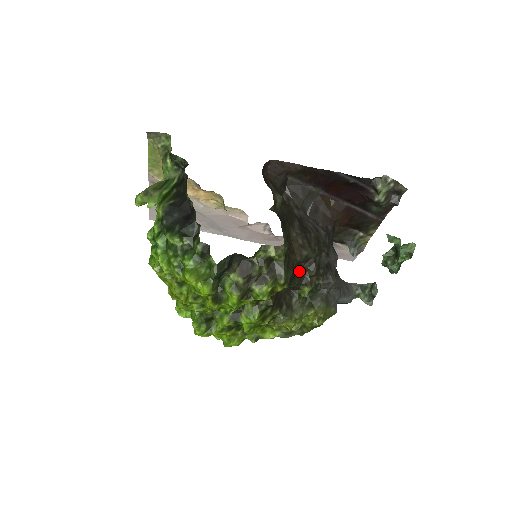
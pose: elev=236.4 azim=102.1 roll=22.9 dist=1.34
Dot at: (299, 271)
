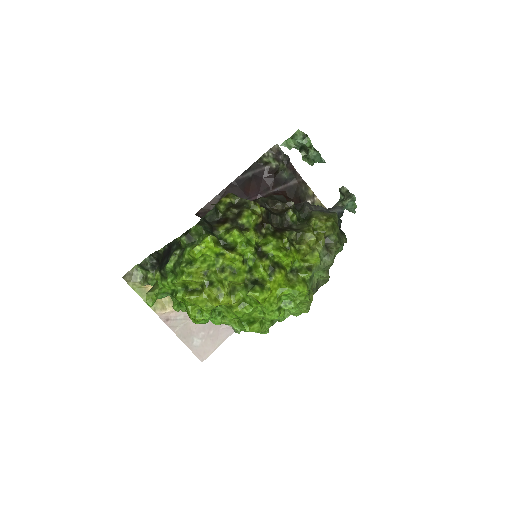
Dot at: (272, 212)
